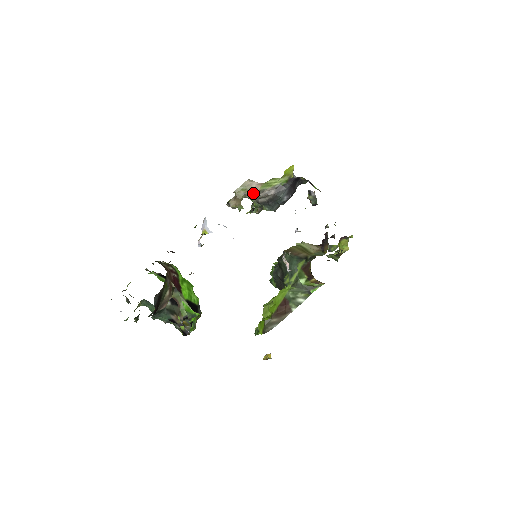
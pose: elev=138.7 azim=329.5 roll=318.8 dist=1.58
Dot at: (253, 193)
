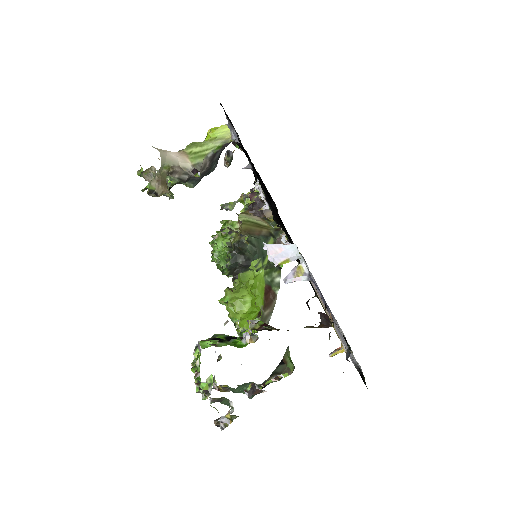
Dot at: (178, 169)
